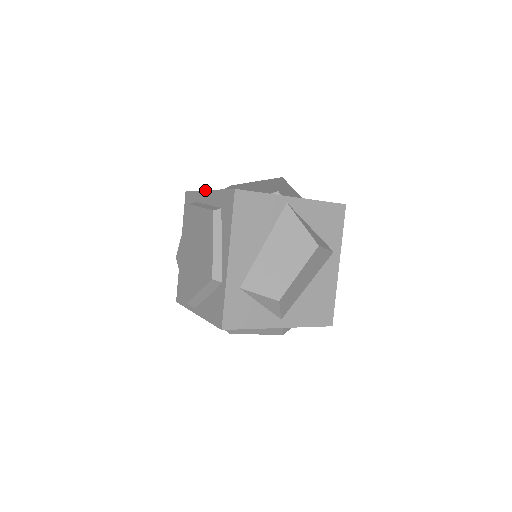
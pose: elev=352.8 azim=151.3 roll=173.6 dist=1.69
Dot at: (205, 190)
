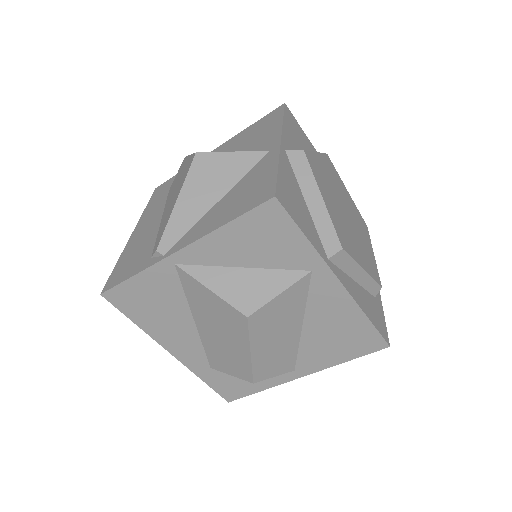
Dot at: (134, 229)
